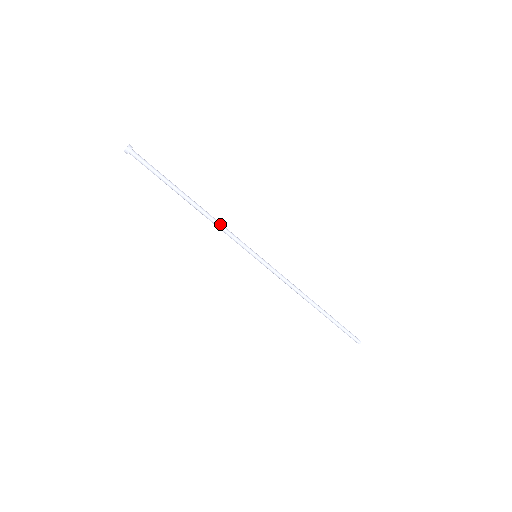
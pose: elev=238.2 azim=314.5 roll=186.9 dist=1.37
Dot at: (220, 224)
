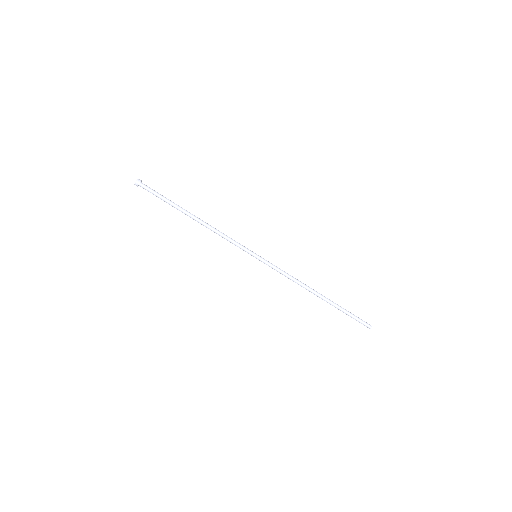
Dot at: (220, 232)
